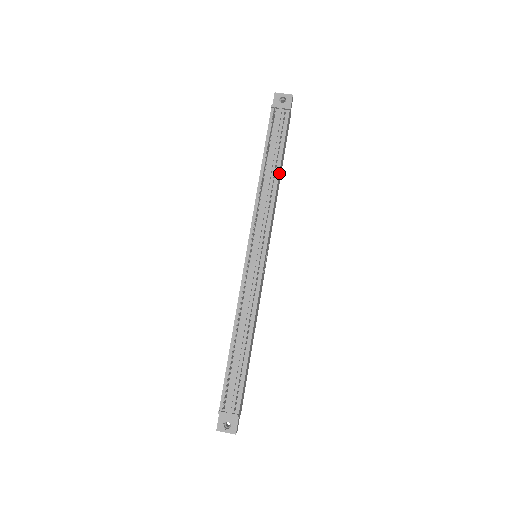
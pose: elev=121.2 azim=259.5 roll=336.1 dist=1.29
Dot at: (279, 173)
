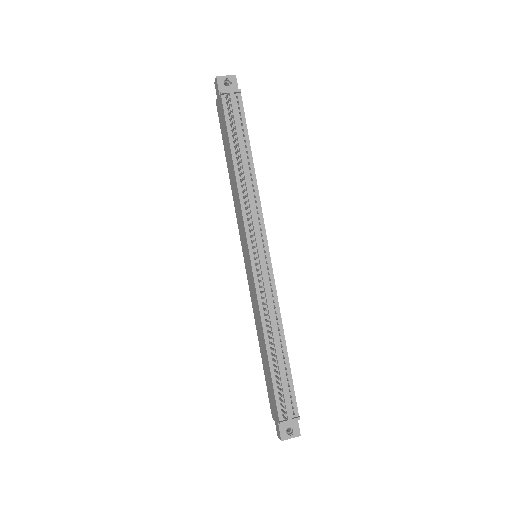
Dot at: (252, 163)
